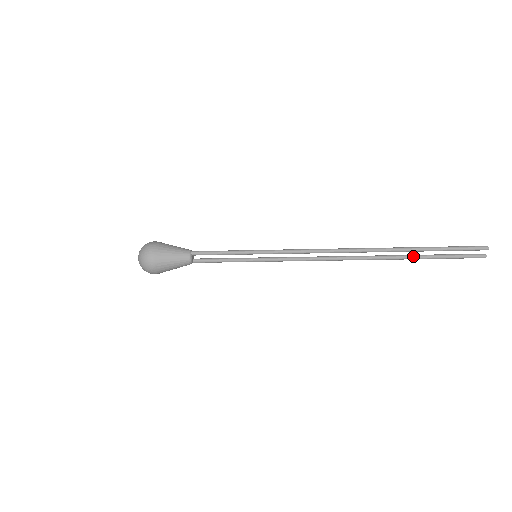
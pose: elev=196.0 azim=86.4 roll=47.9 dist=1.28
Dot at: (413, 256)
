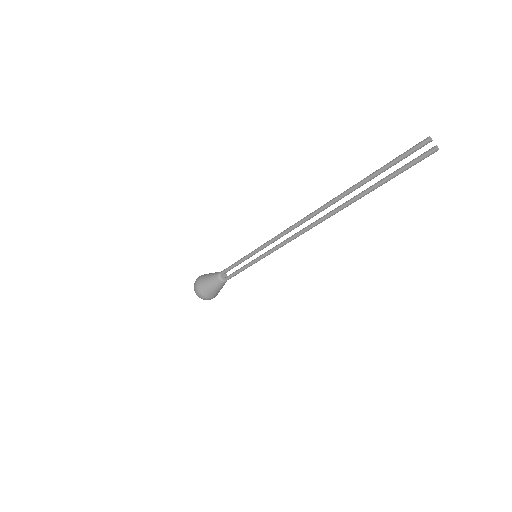
Dot at: (364, 191)
